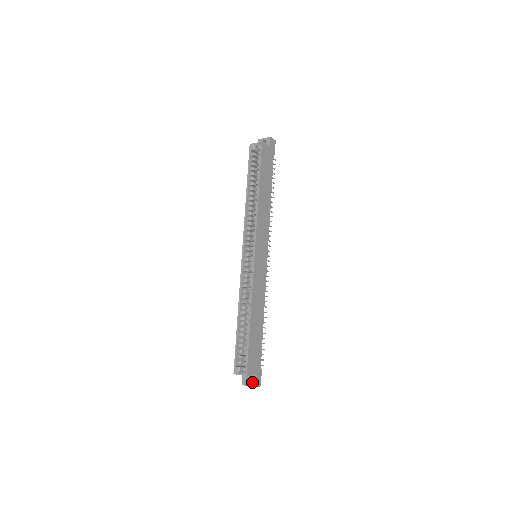
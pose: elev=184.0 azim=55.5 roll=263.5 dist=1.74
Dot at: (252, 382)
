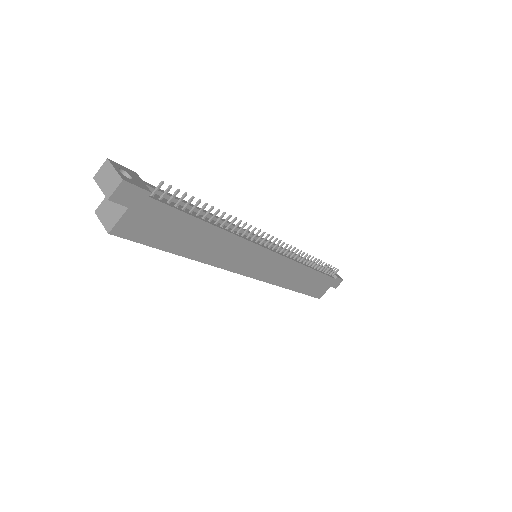
Dot at: occluded
